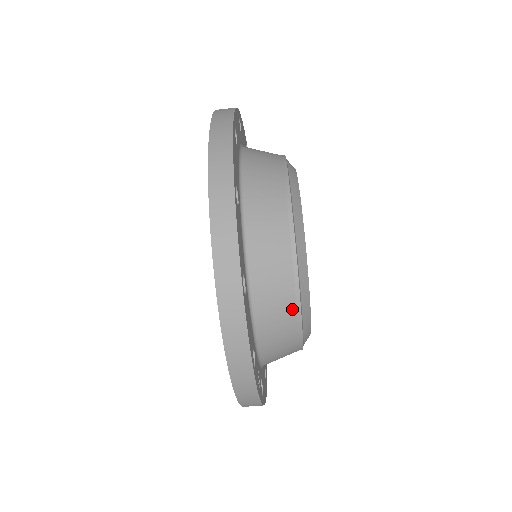
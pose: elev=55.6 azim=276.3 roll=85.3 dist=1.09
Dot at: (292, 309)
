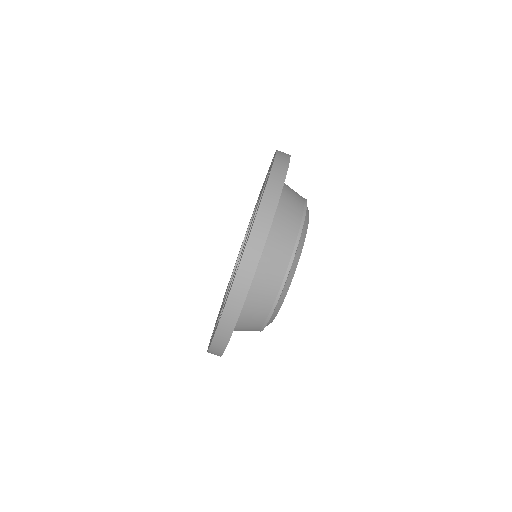
Dot at: (260, 325)
